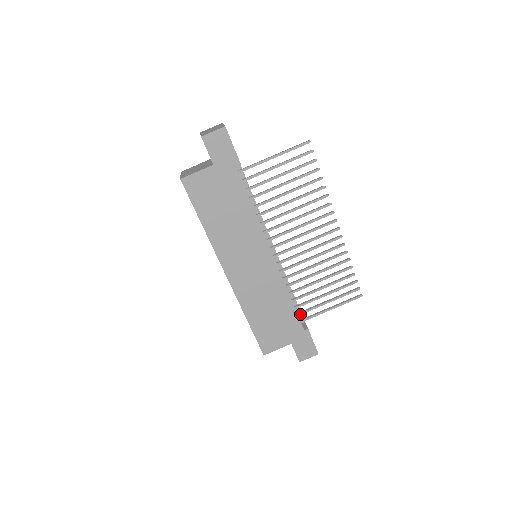
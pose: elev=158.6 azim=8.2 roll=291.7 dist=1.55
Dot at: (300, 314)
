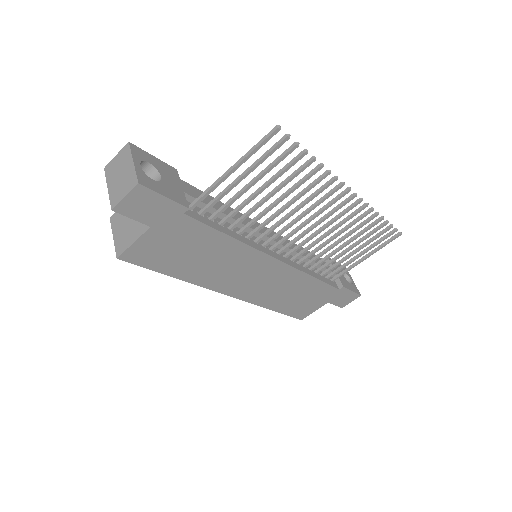
Dot at: occluded
